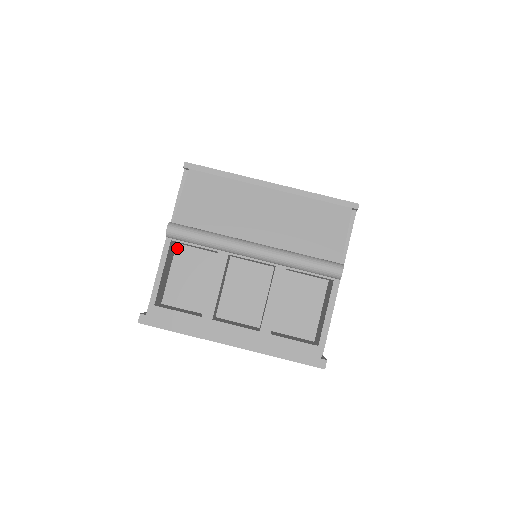
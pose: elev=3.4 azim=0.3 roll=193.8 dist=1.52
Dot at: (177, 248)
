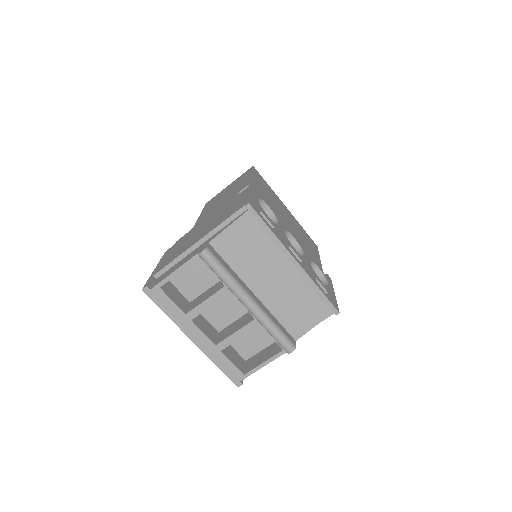
Dot at: occluded
